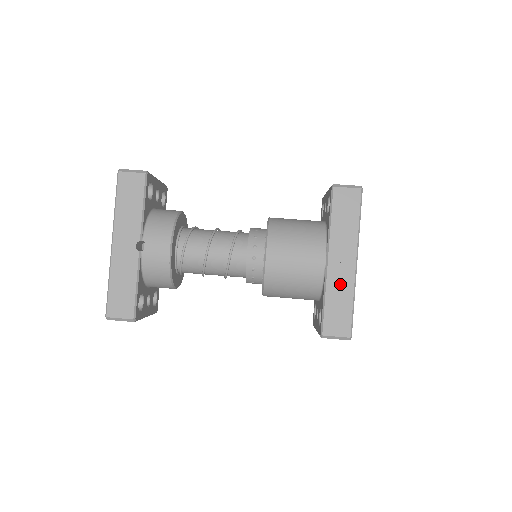
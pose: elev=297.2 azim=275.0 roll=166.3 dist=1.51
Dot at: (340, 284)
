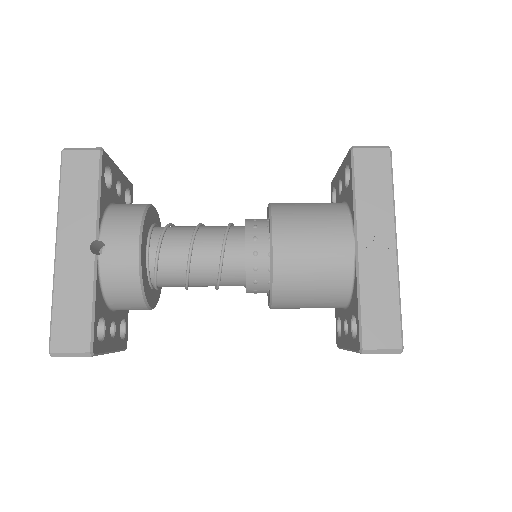
Dot at: (378, 275)
